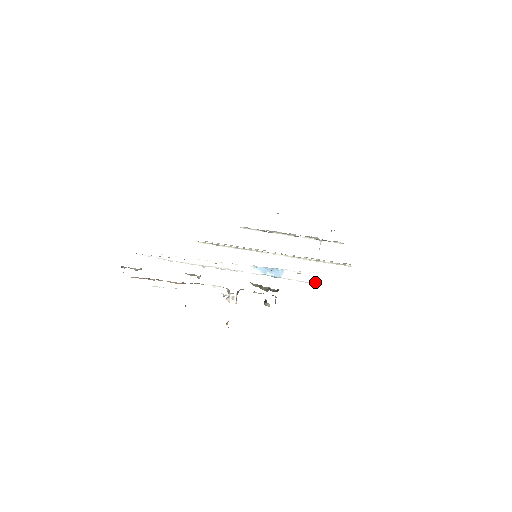
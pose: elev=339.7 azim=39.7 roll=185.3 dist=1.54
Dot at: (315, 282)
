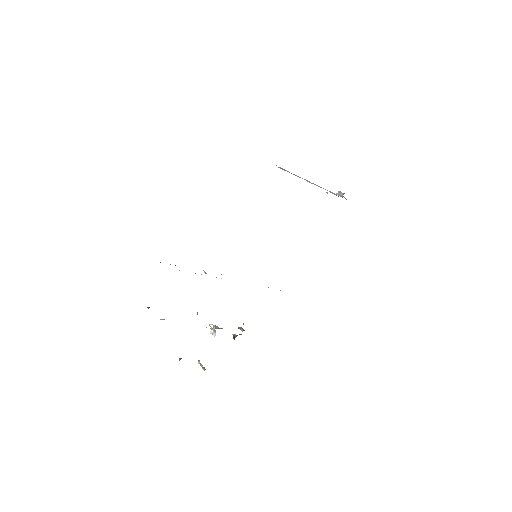
Dot at: occluded
